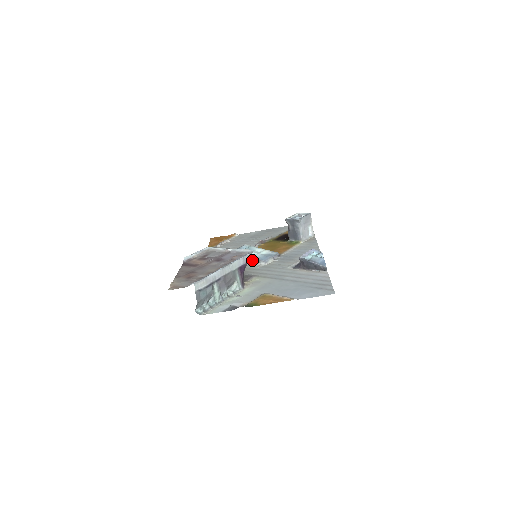
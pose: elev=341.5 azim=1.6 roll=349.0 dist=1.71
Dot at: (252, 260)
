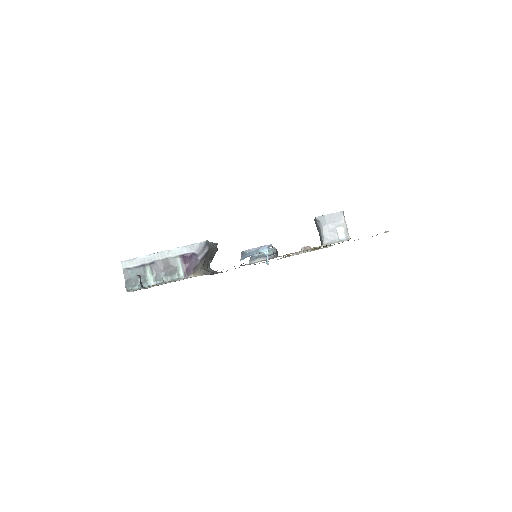
Dot at: occluded
